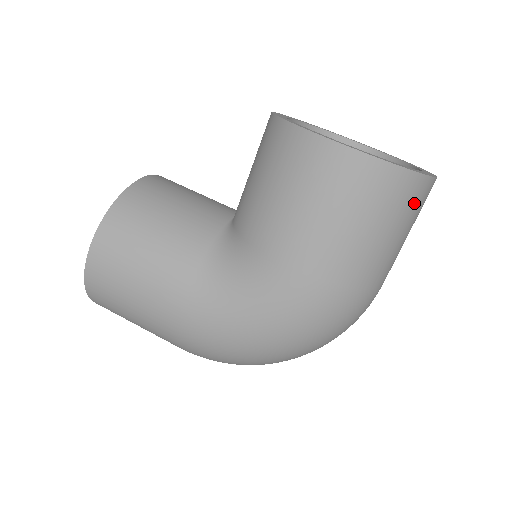
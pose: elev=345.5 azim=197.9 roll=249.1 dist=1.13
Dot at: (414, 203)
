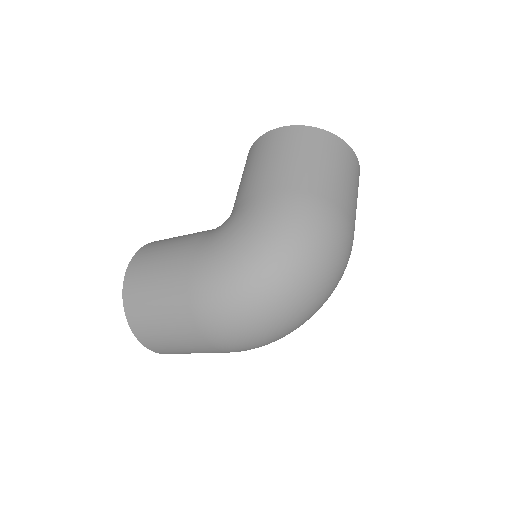
Dot at: (336, 150)
